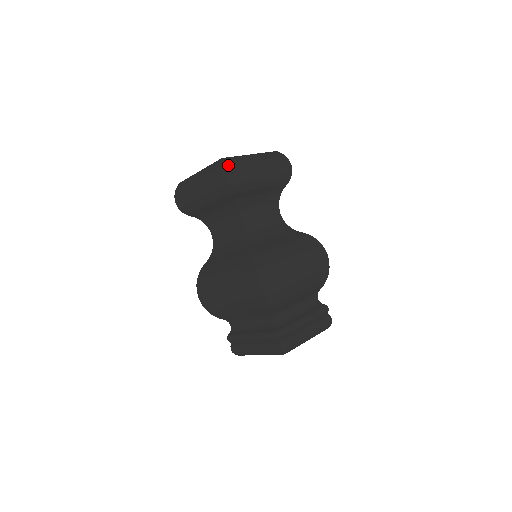
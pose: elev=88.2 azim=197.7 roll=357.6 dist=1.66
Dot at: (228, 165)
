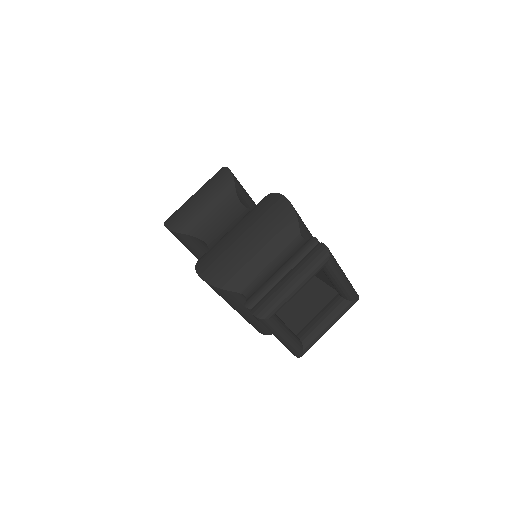
Dot at: occluded
